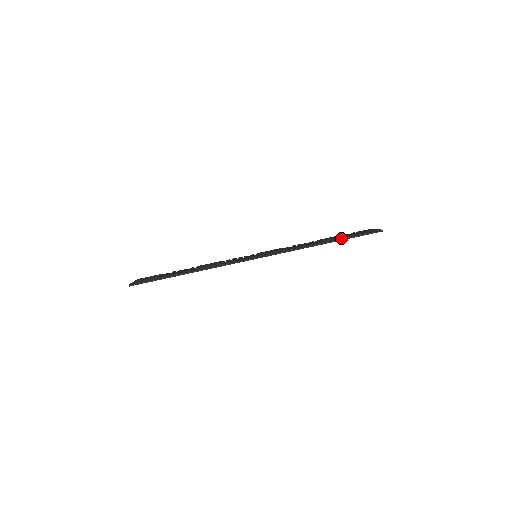
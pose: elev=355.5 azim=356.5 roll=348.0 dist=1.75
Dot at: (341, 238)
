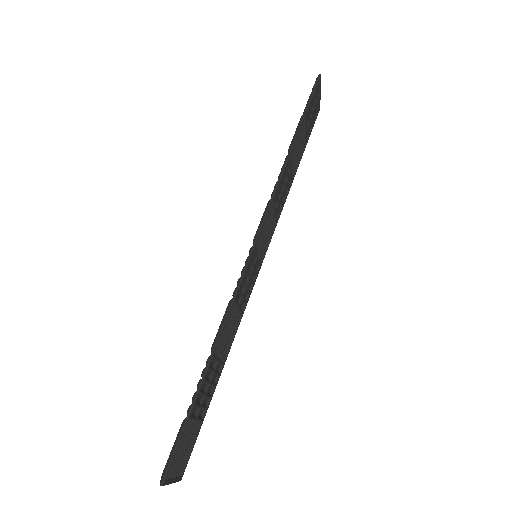
Dot at: (298, 126)
